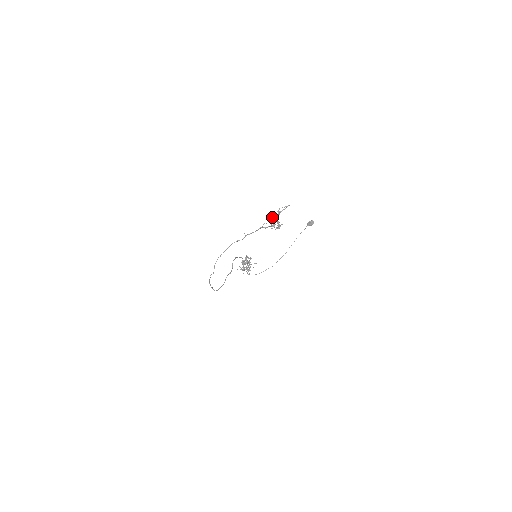
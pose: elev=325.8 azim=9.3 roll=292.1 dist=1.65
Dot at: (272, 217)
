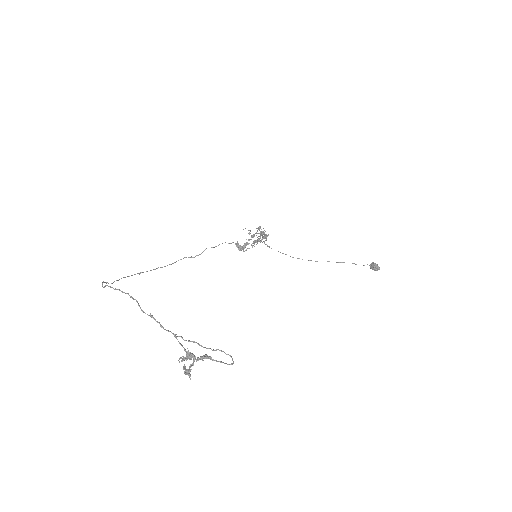
Dot at: (198, 344)
